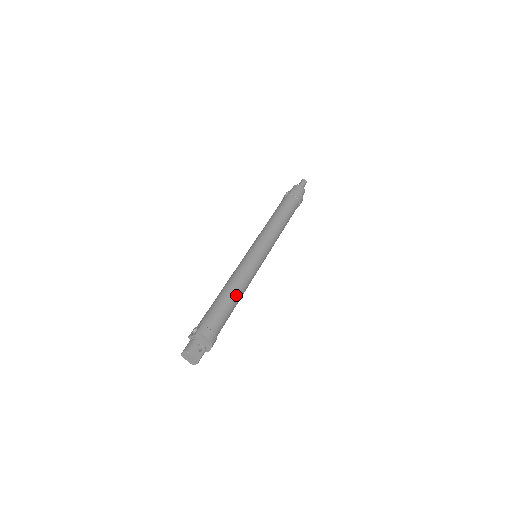
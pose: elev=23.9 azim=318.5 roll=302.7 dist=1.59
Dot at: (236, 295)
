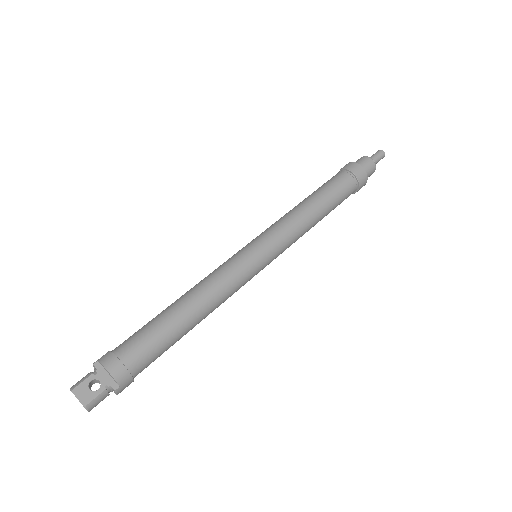
Dot at: (187, 309)
